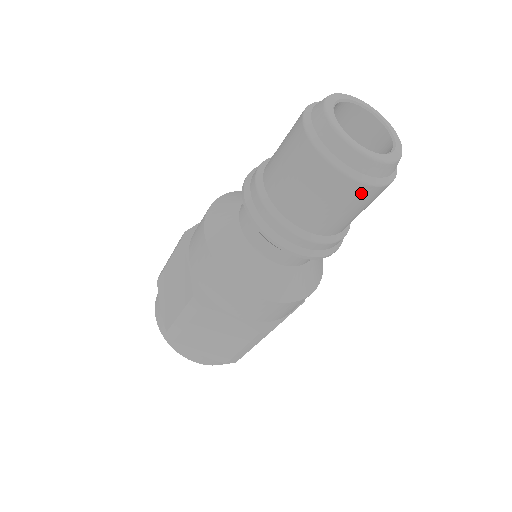
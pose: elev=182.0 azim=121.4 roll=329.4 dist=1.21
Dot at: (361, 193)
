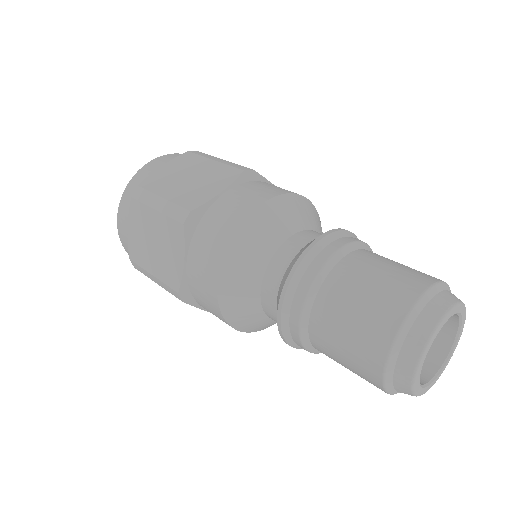
Dot at: occluded
